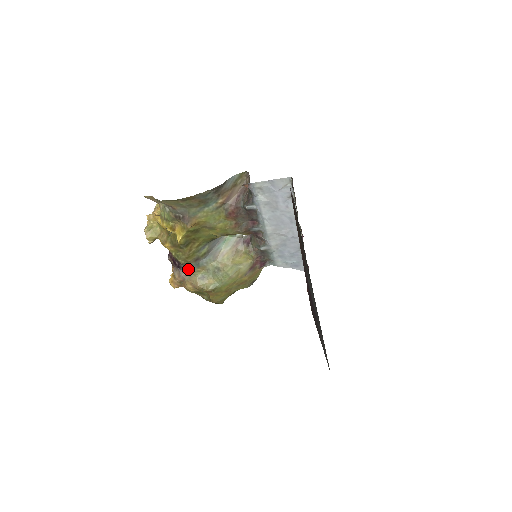
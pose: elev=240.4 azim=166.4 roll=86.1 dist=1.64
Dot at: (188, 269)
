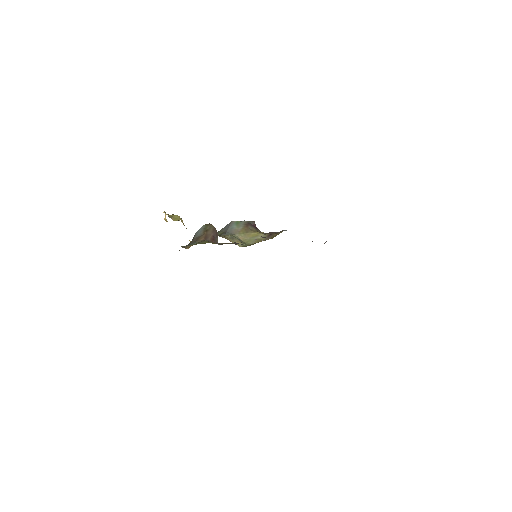
Dot at: occluded
